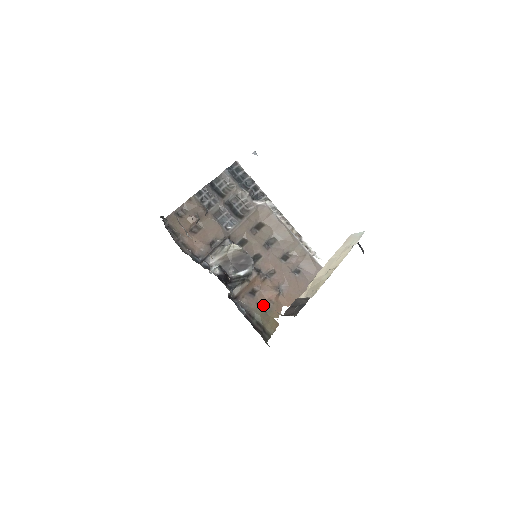
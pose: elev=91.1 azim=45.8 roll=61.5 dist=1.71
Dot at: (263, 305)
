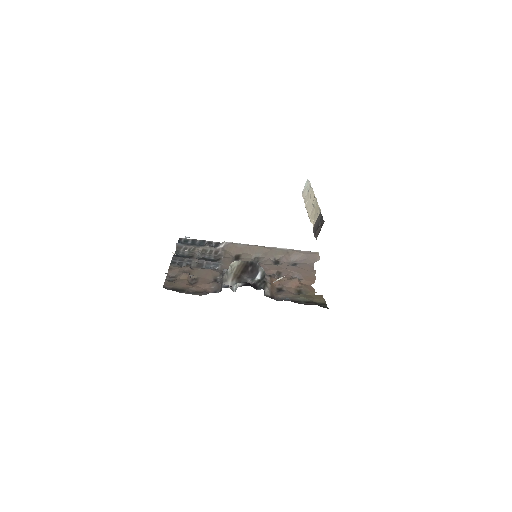
Dot at: (296, 293)
